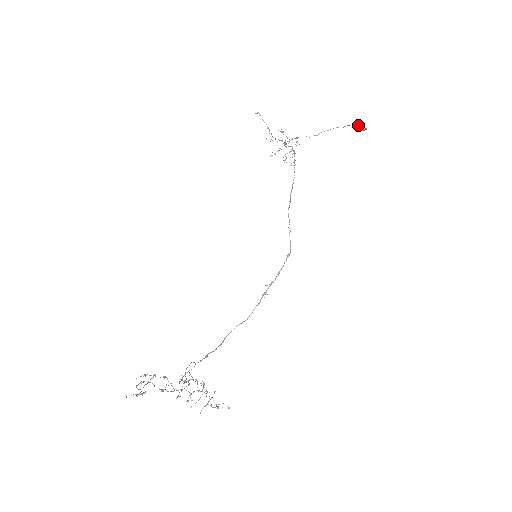
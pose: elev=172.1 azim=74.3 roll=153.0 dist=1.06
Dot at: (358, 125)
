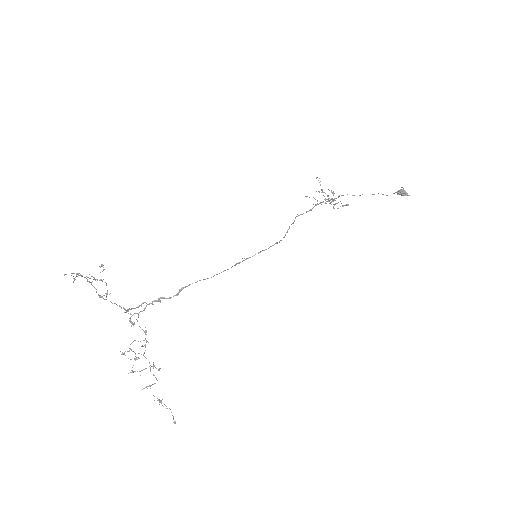
Dot at: (400, 189)
